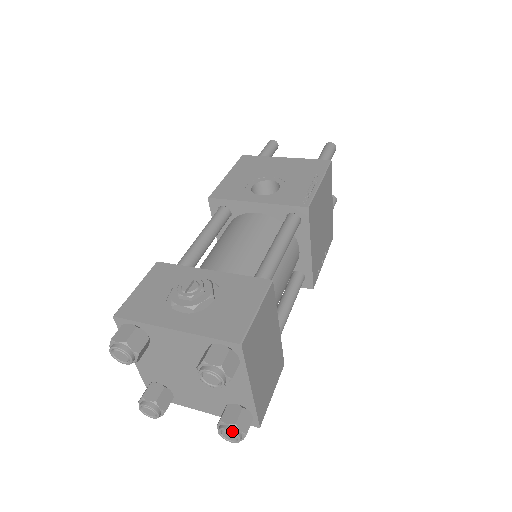
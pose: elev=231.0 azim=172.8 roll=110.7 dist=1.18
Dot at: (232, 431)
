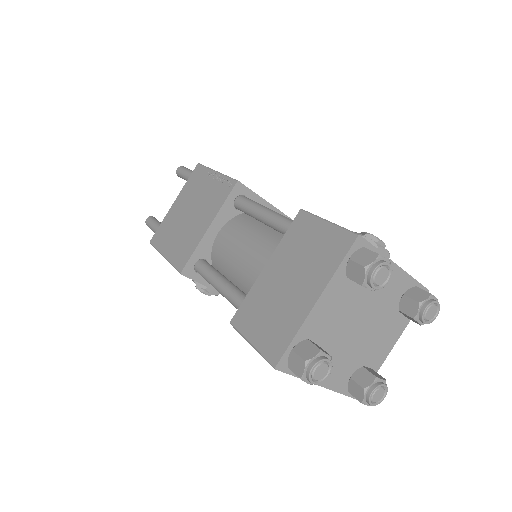
Dot at: occluded
